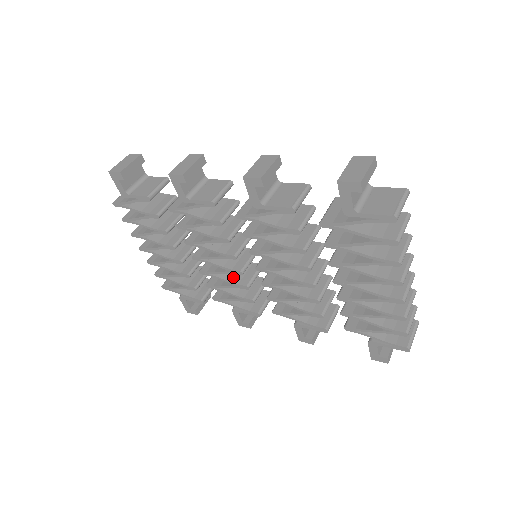
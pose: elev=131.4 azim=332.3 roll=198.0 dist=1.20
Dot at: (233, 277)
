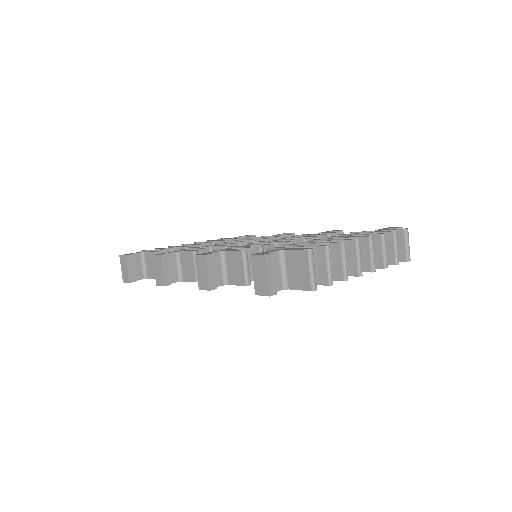
Dot at: occluded
